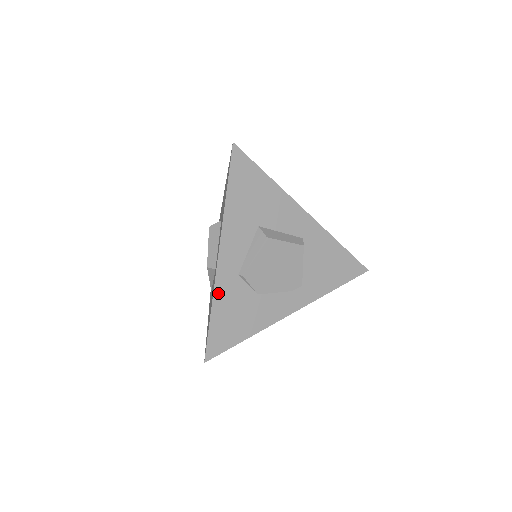
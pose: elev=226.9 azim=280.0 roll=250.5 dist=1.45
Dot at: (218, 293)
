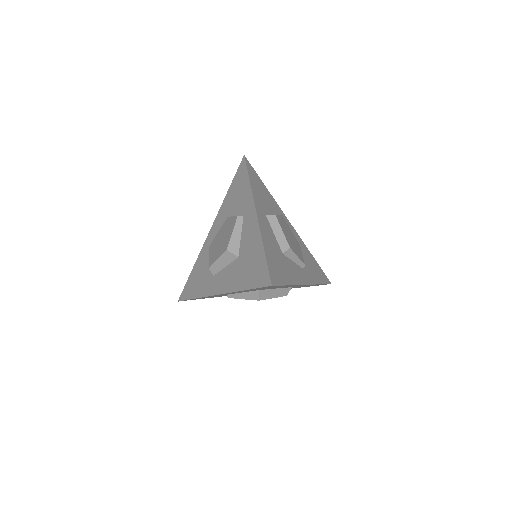
Dot at: occluded
